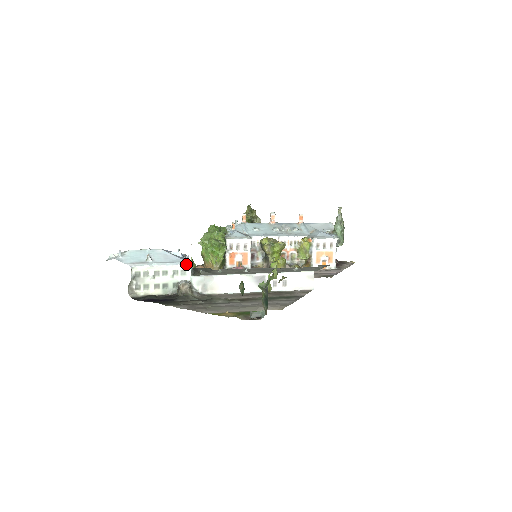
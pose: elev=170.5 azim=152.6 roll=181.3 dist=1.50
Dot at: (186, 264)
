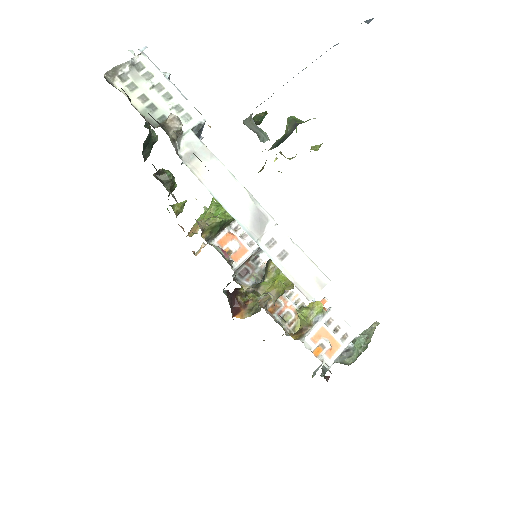
Dot at: occluded
